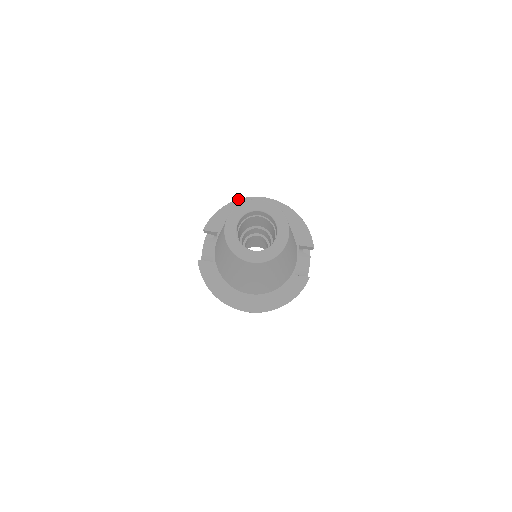
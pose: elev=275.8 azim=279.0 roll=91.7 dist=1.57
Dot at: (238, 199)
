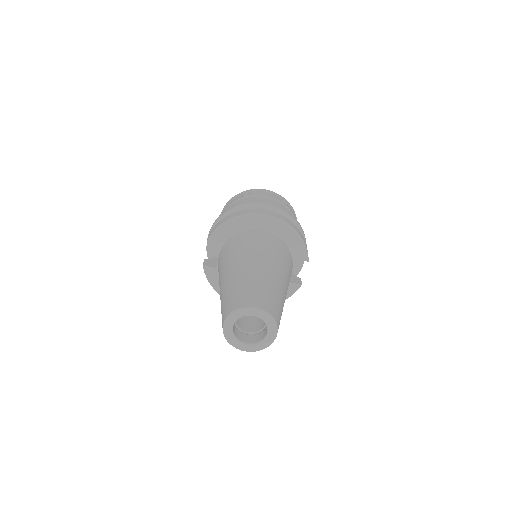
Dot at: (240, 215)
